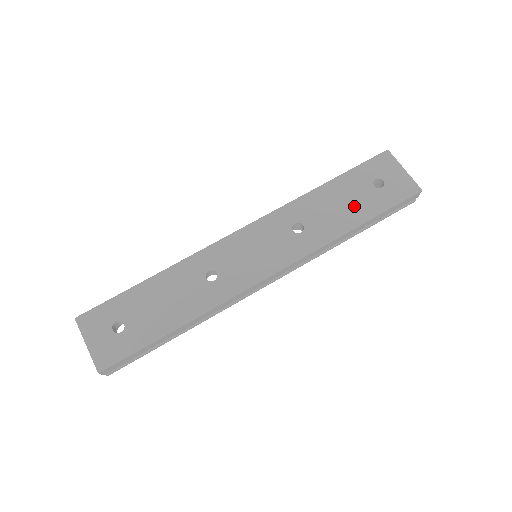
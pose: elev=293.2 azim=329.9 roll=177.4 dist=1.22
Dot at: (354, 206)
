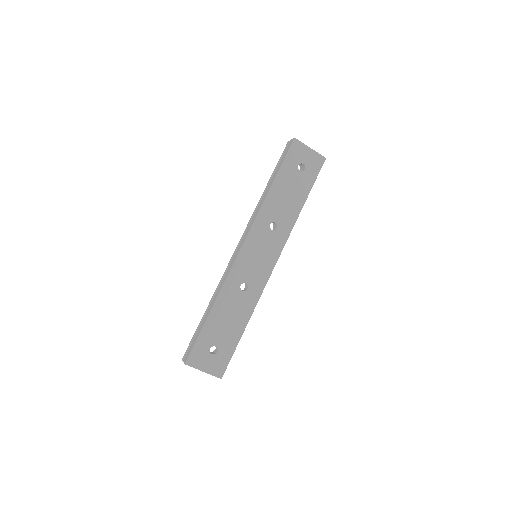
Dot at: (296, 192)
